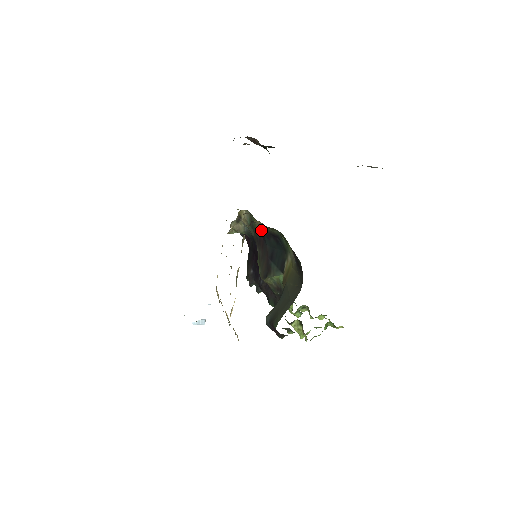
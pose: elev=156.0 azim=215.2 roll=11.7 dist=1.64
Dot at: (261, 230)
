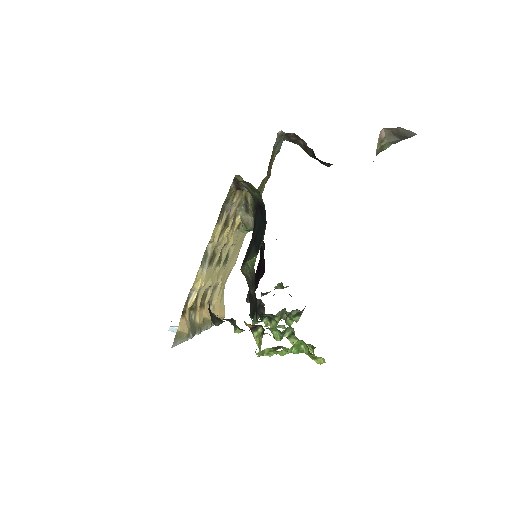
Dot at: occluded
